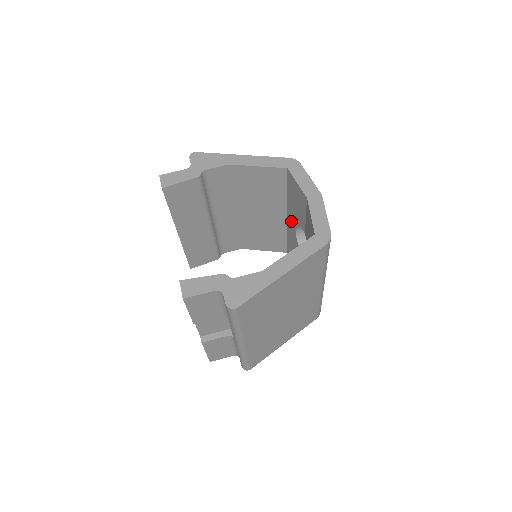
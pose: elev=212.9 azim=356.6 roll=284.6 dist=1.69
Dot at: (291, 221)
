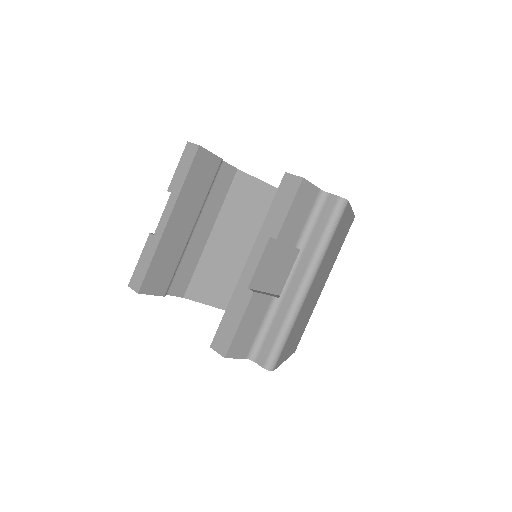
Dot at: occluded
